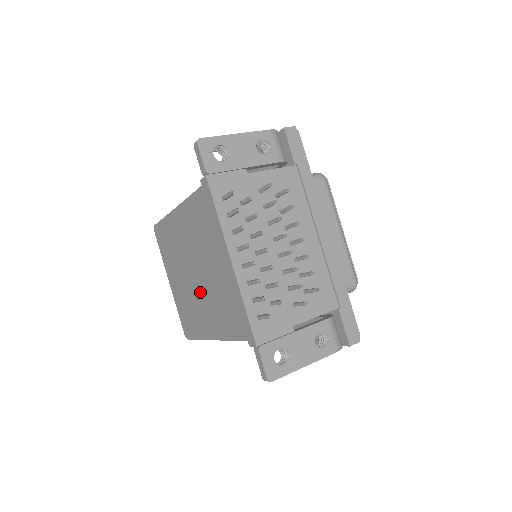
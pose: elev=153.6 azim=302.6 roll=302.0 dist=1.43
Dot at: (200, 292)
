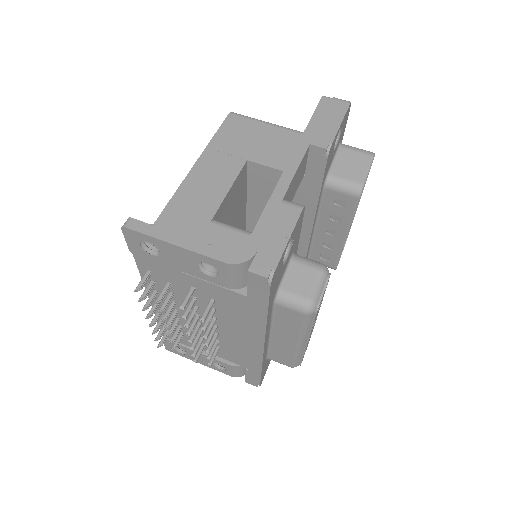
Dot at: occluded
